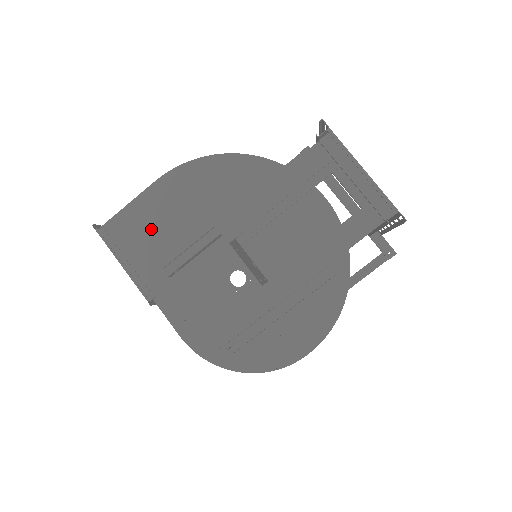
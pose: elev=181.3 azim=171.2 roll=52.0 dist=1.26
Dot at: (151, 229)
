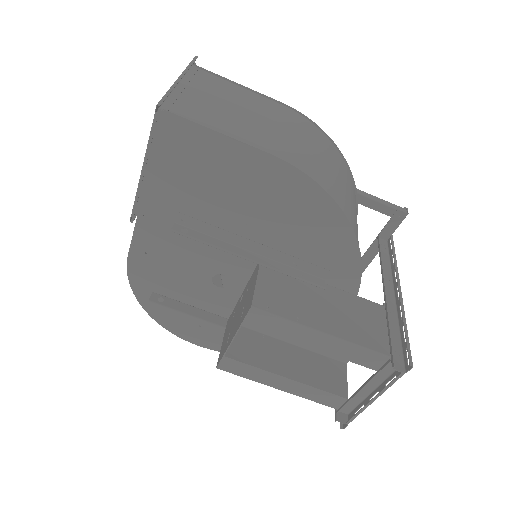
Dot at: (208, 177)
